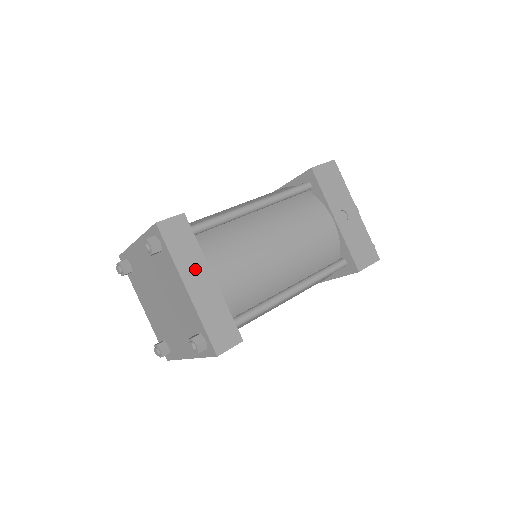
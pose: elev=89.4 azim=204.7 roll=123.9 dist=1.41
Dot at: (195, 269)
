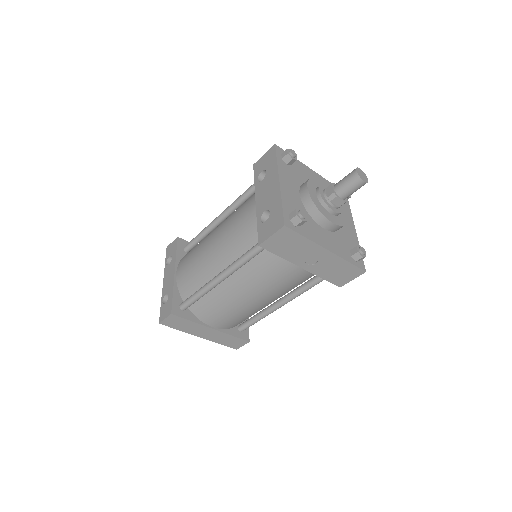
Dot at: (198, 330)
